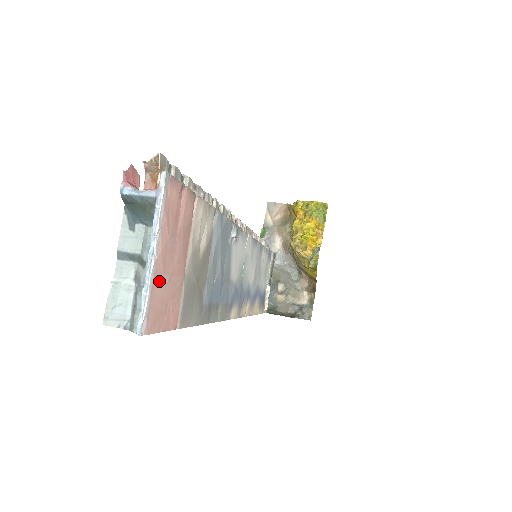
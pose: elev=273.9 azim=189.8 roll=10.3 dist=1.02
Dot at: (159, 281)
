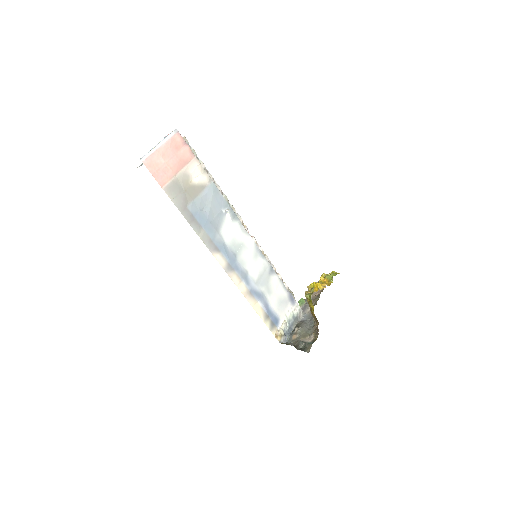
Dot at: (158, 156)
